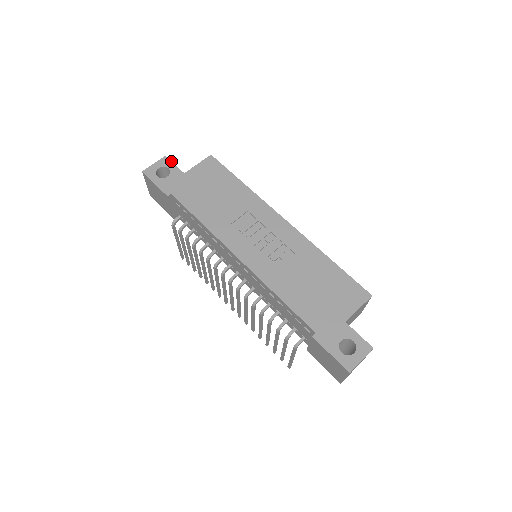
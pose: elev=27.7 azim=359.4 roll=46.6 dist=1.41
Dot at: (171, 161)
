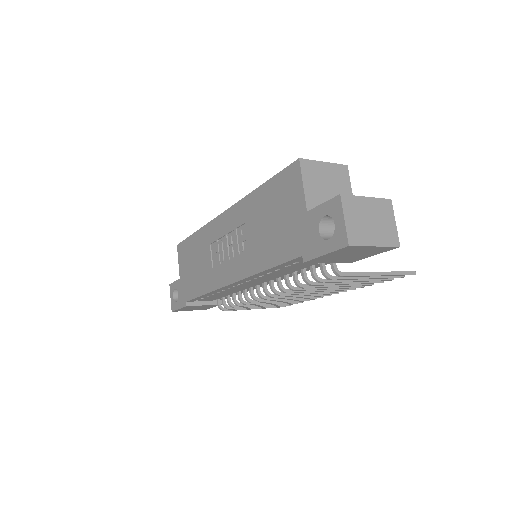
Dot at: (172, 283)
